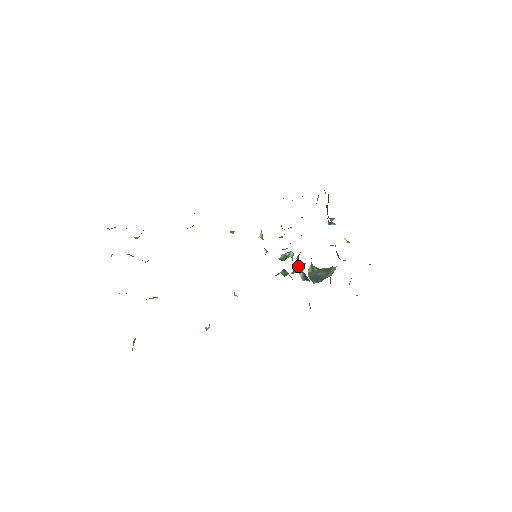
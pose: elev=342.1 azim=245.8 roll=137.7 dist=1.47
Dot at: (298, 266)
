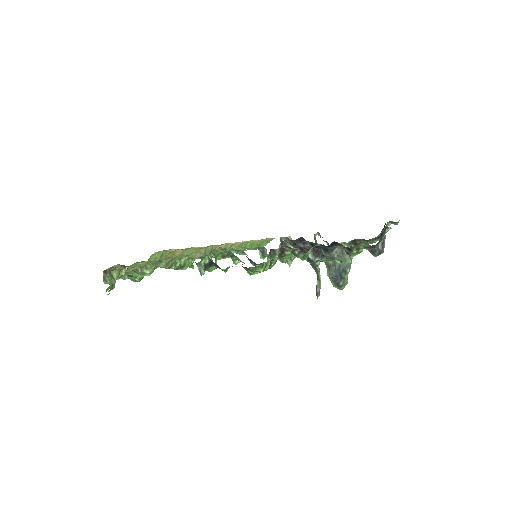
Dot at: (317, 280)
